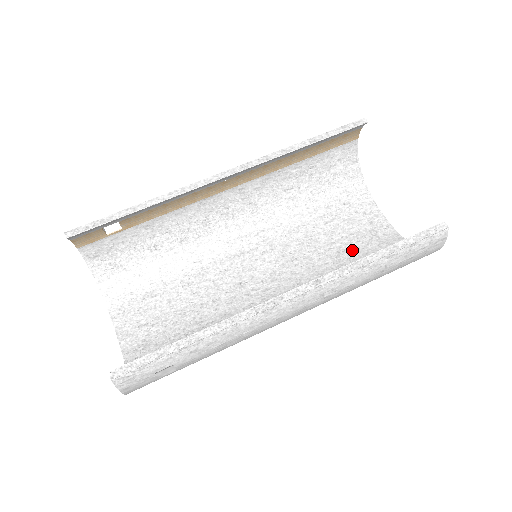
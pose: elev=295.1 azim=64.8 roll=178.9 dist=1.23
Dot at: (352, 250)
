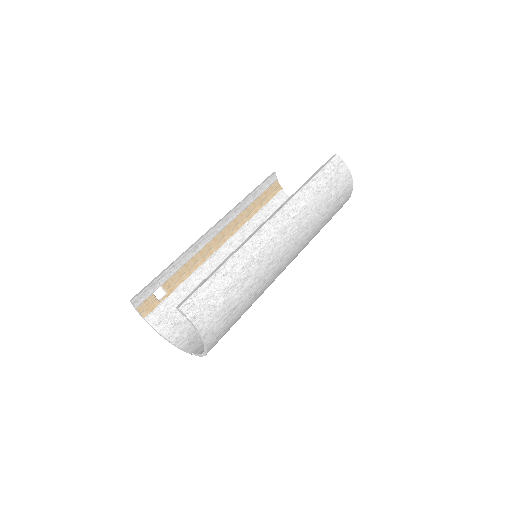
Dot at: occluded
